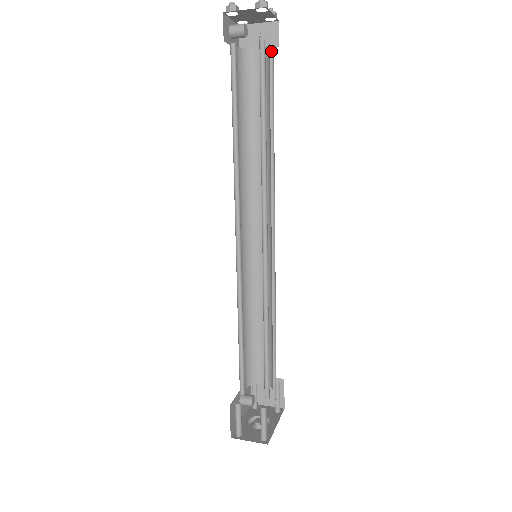
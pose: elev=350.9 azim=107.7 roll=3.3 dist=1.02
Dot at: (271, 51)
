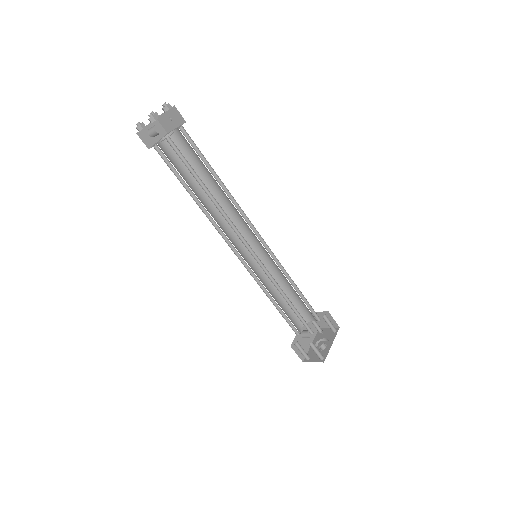
Dot at: (183, 128)
